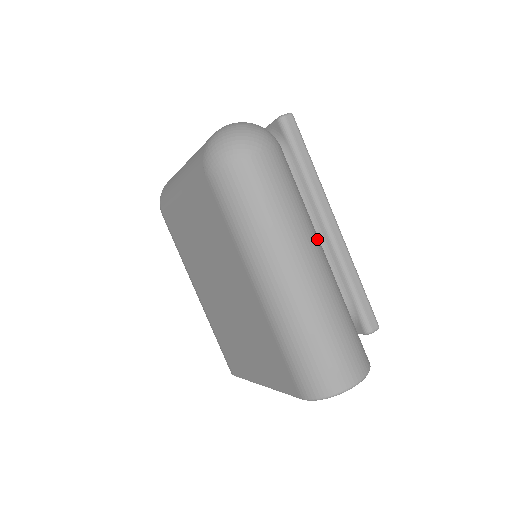
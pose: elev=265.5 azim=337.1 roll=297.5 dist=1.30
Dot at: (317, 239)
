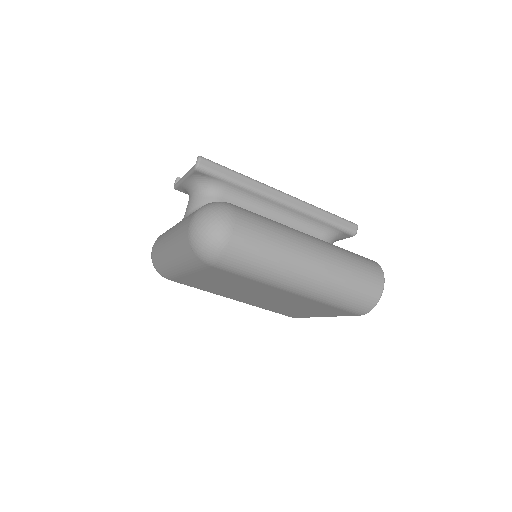
Dot at: (300, 235)
